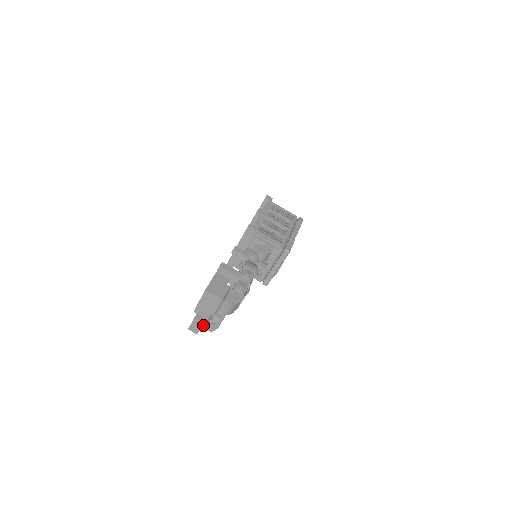
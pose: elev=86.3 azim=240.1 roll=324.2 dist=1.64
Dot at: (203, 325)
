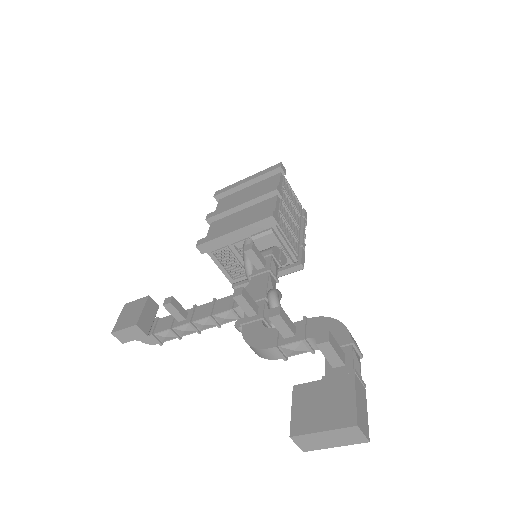
Dot at: (141, 335)
